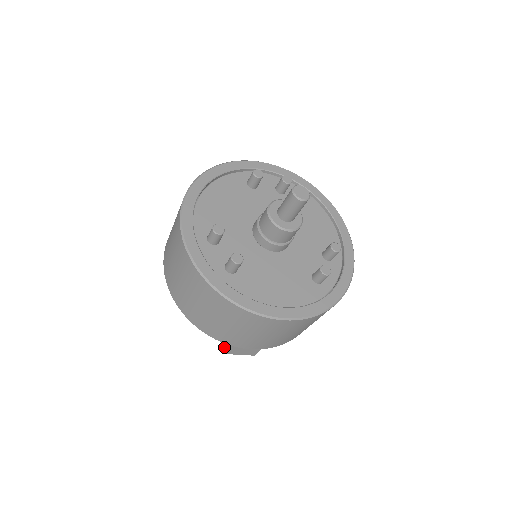
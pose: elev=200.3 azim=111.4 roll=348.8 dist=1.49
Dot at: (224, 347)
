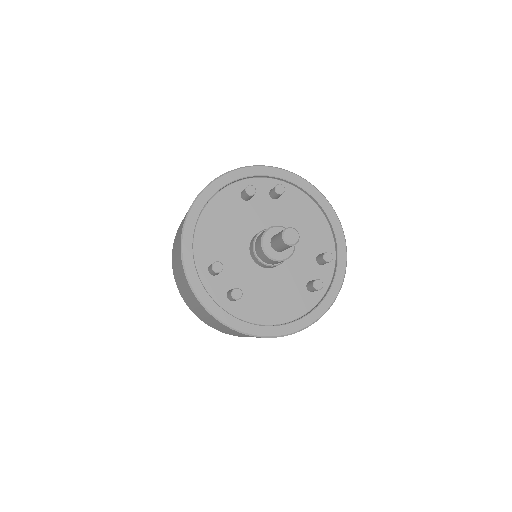
Dot at: occluded
